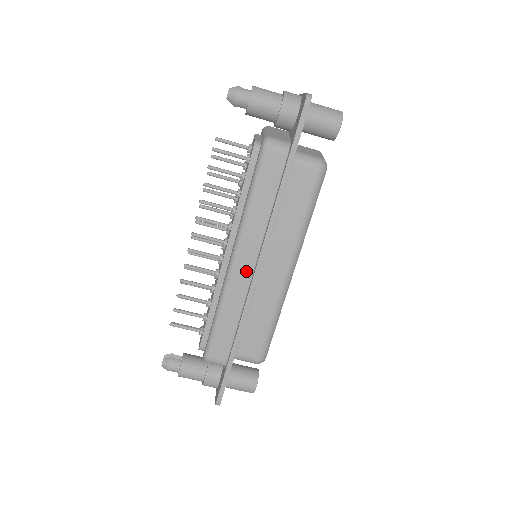
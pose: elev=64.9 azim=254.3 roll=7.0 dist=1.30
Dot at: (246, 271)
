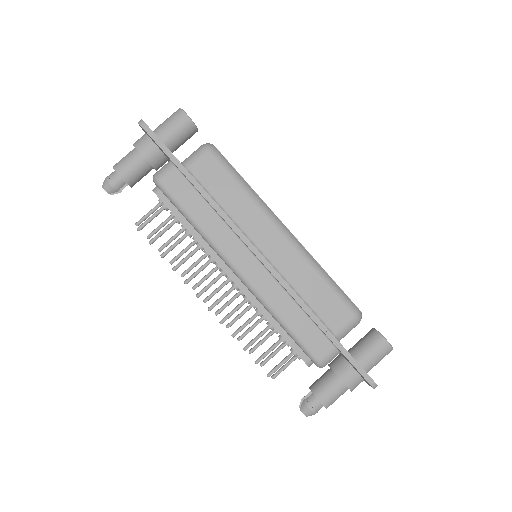
Dot at: (255, 268)
